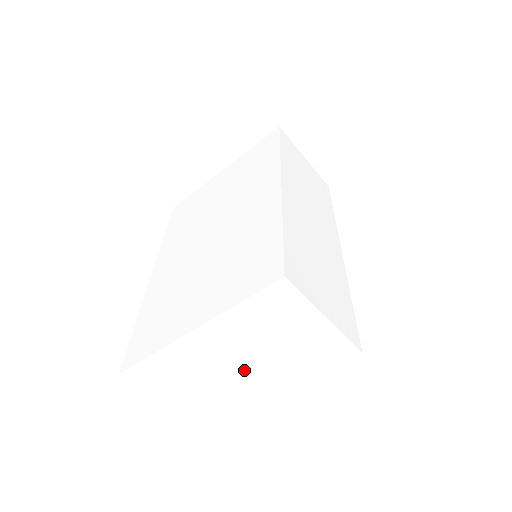
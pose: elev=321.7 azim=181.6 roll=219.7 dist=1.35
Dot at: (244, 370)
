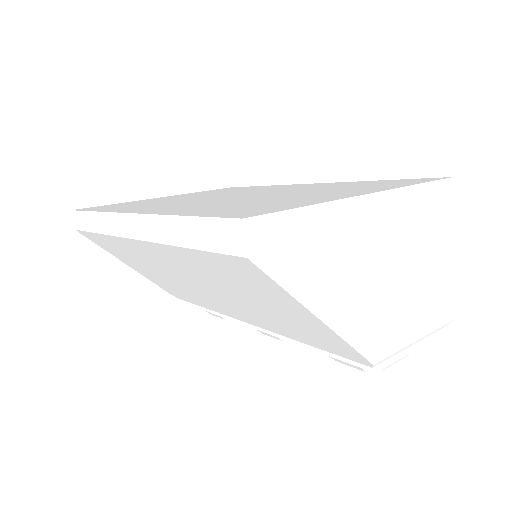
Dot at: (375, 298)
